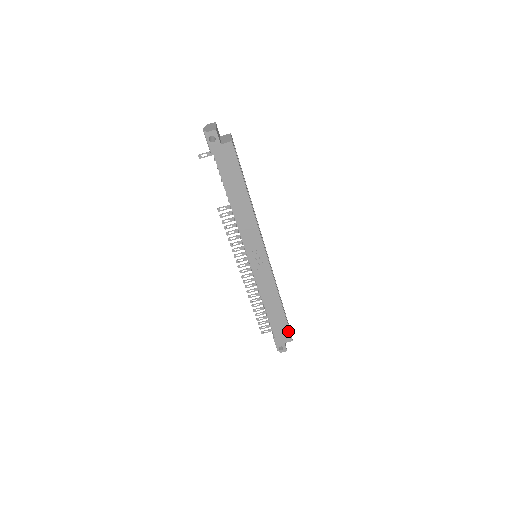
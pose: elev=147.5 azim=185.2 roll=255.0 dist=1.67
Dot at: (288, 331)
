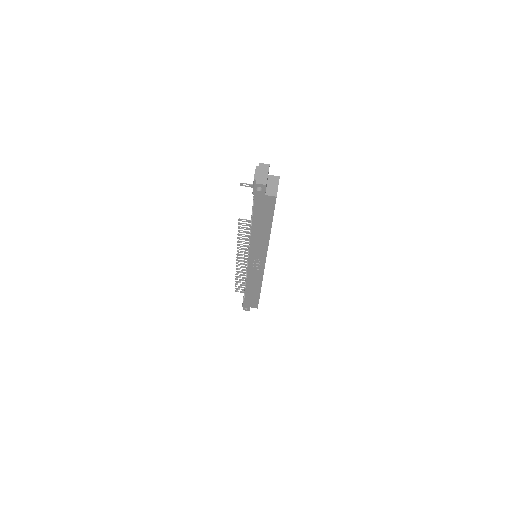
Dot at: (257, 303)
